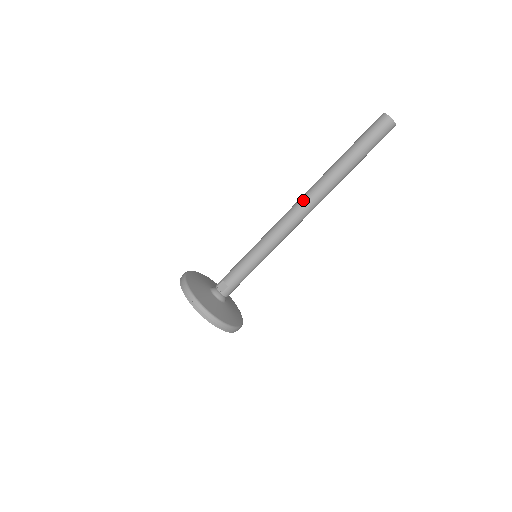
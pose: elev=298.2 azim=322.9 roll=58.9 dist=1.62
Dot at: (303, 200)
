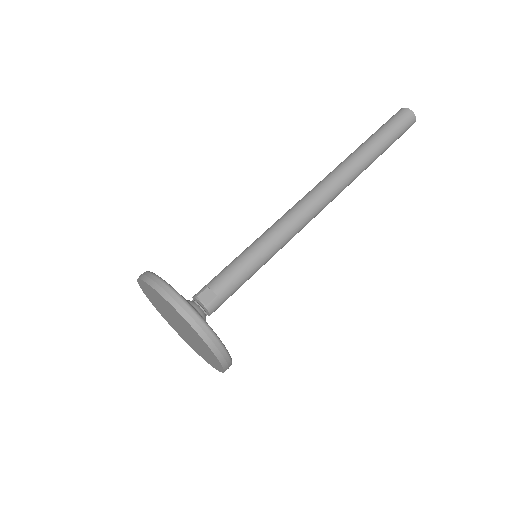
Dot at: (323, 185)
